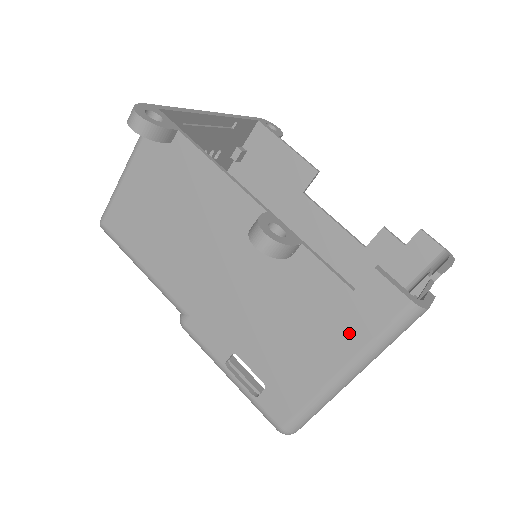
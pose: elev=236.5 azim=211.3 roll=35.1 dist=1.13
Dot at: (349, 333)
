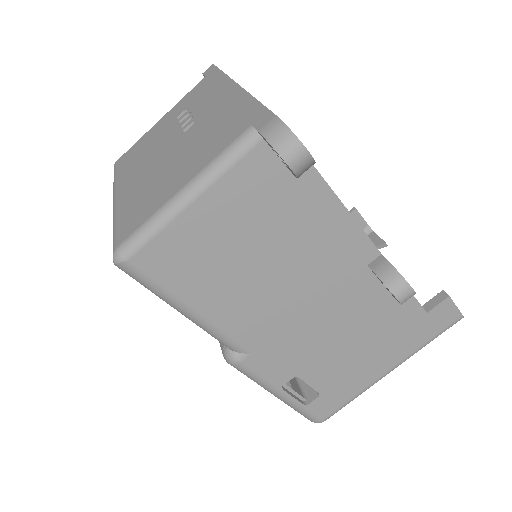
Dot at: (410, 342)
